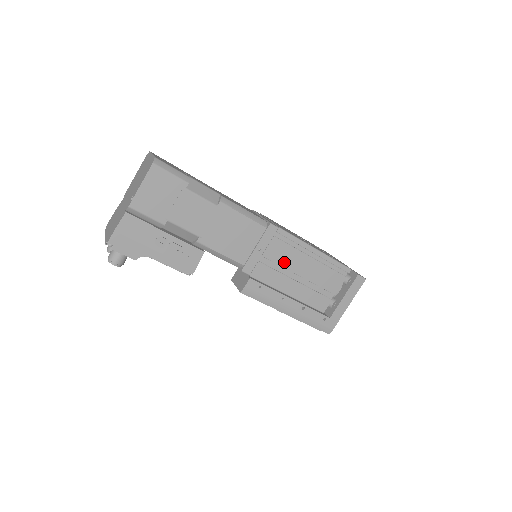
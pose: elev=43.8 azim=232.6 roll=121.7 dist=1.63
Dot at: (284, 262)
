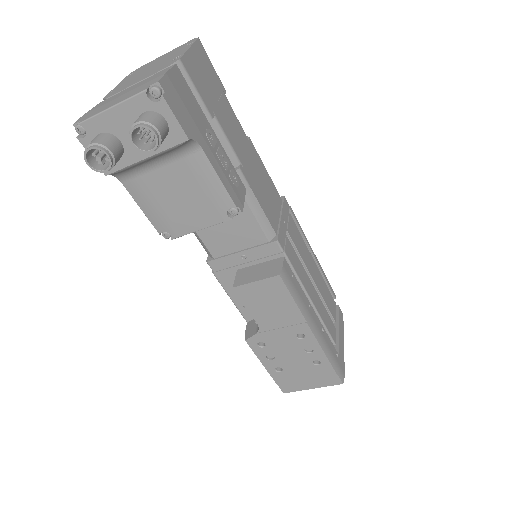
Dot at: (301, 252)
